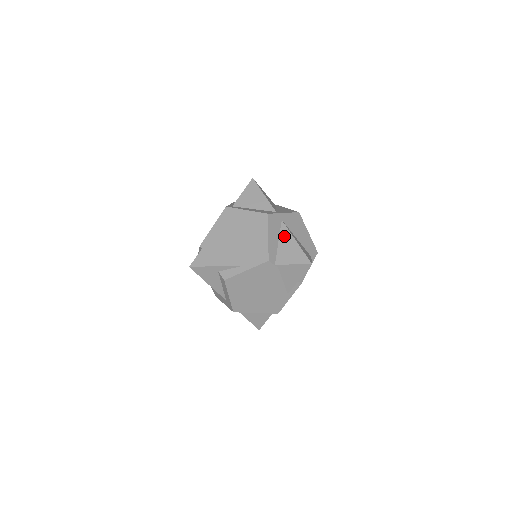
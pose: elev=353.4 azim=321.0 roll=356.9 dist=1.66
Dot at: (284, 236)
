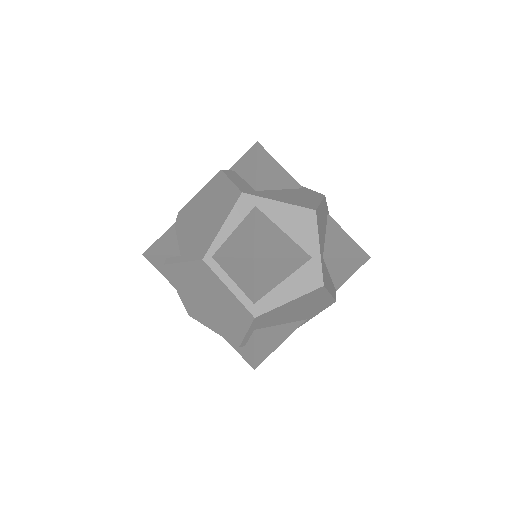
Dot at: (334, 267)
